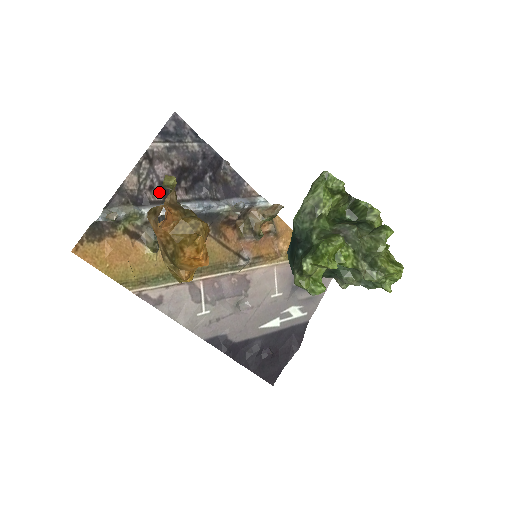
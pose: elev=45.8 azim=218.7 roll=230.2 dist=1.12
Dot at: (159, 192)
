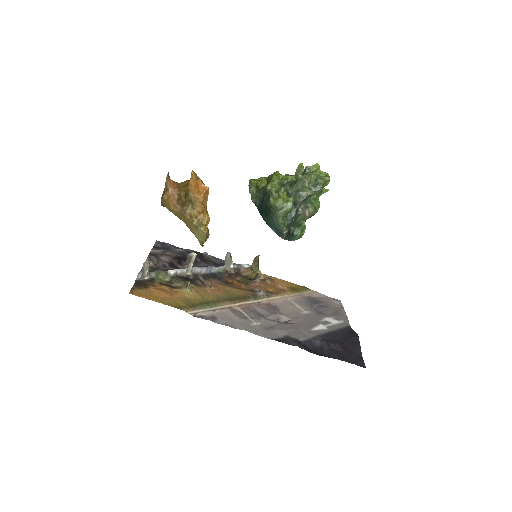
Dot at: (171, 267)
